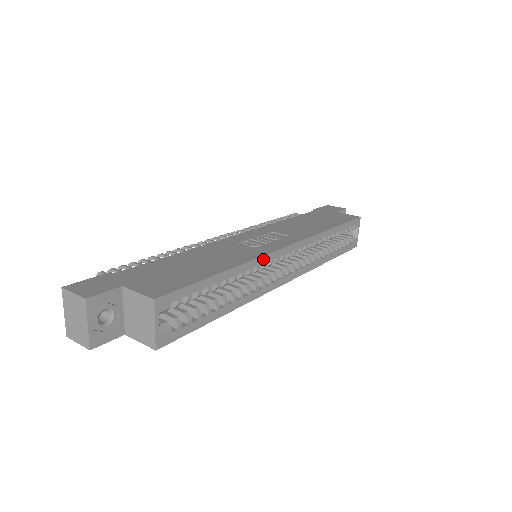
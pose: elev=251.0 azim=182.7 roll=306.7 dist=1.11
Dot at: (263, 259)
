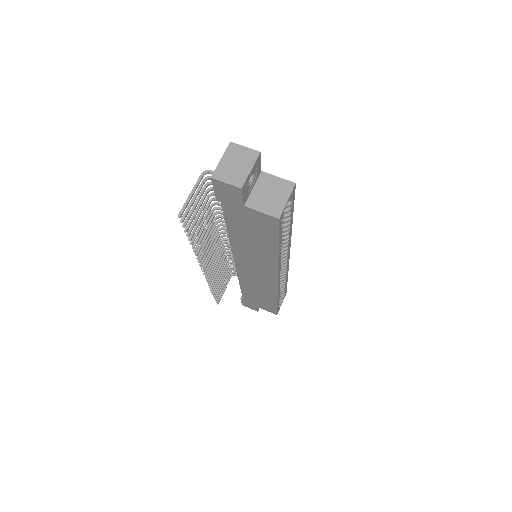
Dot at: (290, 242)
